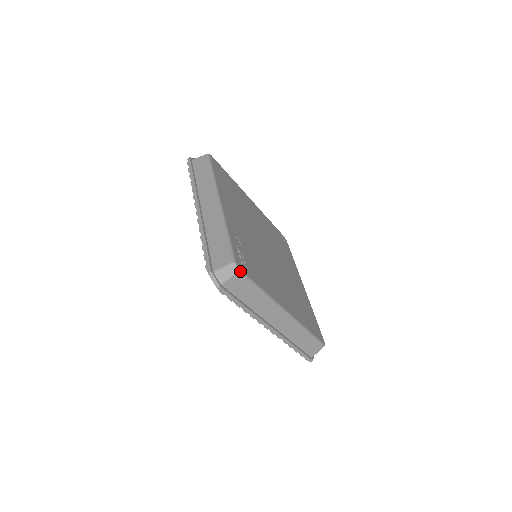
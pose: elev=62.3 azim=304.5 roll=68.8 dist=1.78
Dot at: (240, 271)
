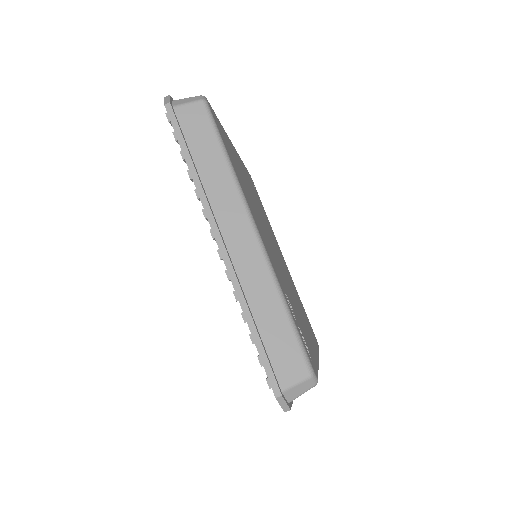
Dot at: (317, 381)
